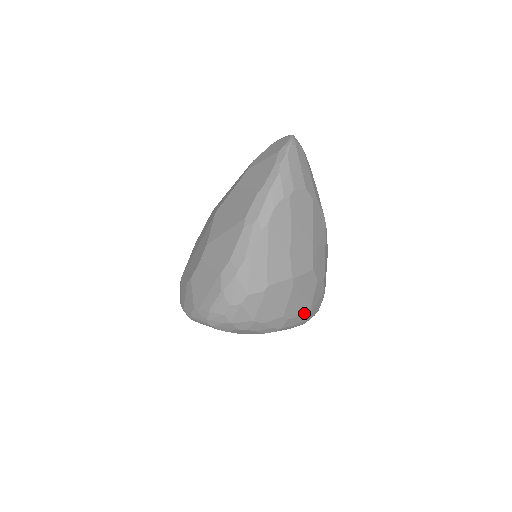
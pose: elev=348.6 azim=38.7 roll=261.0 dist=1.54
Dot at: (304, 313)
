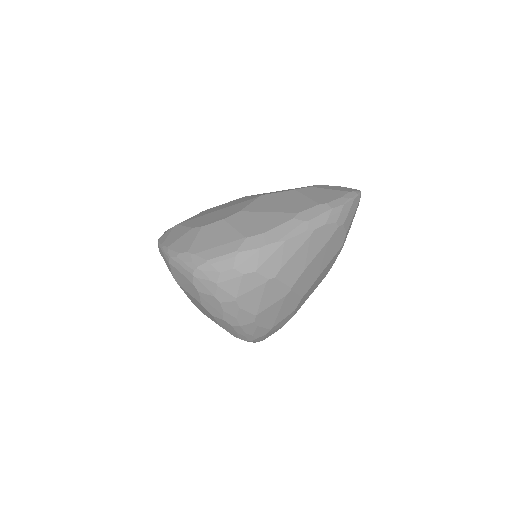
Dot at: (263, 329)
